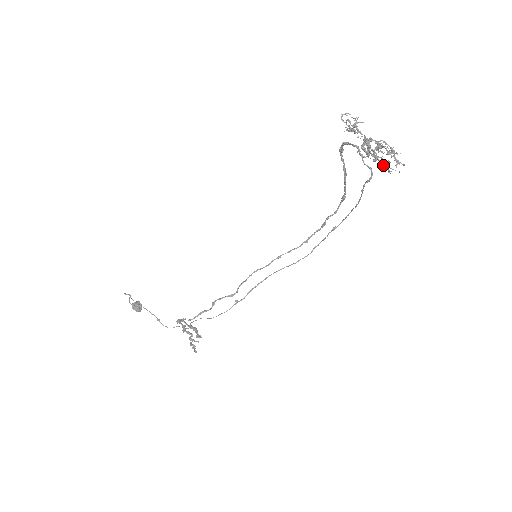
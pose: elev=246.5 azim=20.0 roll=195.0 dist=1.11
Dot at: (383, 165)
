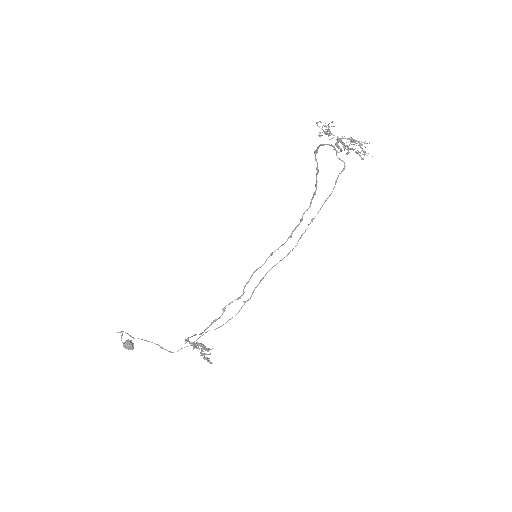
Dot at: (360, 153)
